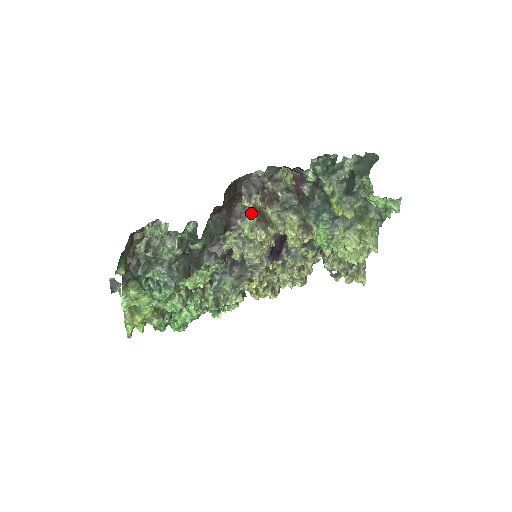
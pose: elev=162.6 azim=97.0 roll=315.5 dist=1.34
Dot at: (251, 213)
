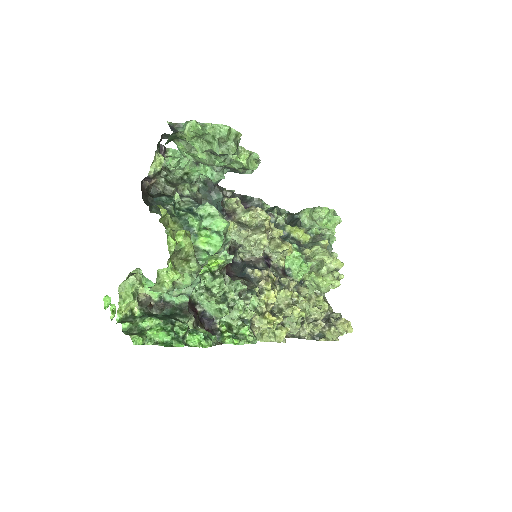
Dot at: occluded
